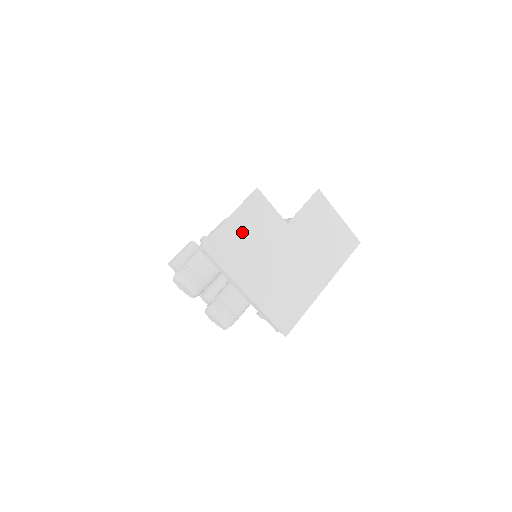
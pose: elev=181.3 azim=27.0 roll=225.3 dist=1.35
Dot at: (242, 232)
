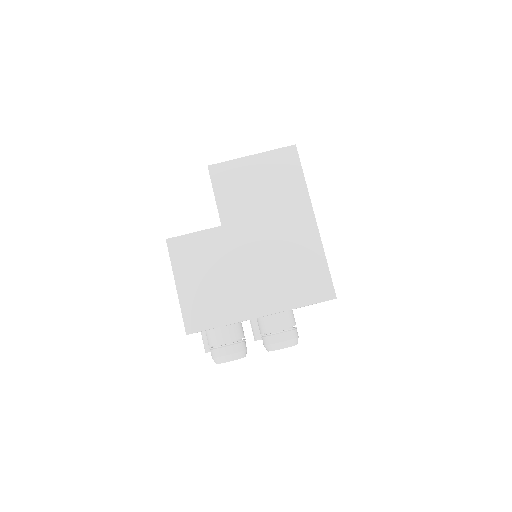
Dot at: (199, 283)
